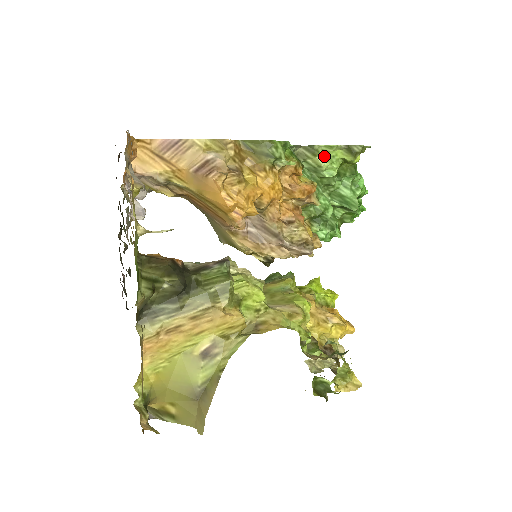
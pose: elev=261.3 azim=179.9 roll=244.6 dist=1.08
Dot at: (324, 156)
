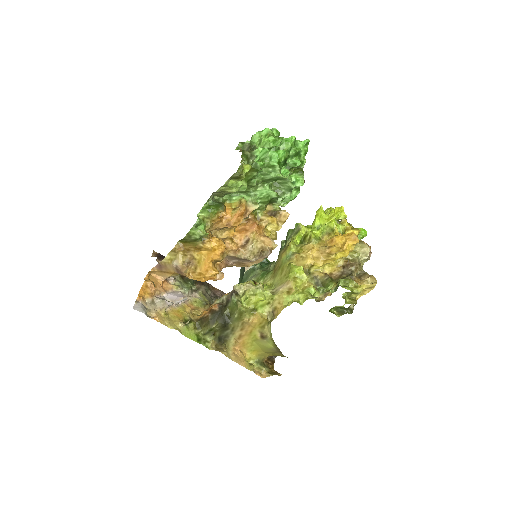
Dot at: (228, 188)
